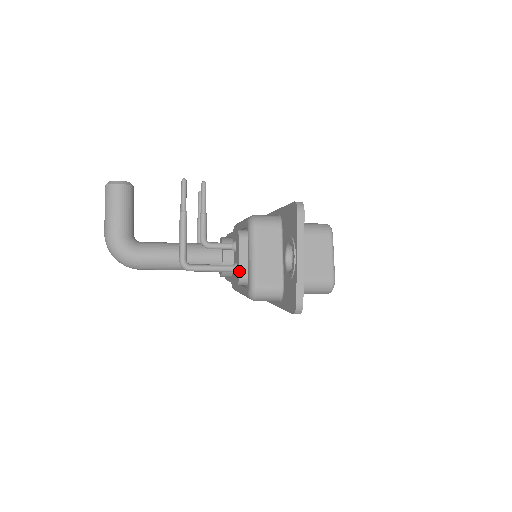
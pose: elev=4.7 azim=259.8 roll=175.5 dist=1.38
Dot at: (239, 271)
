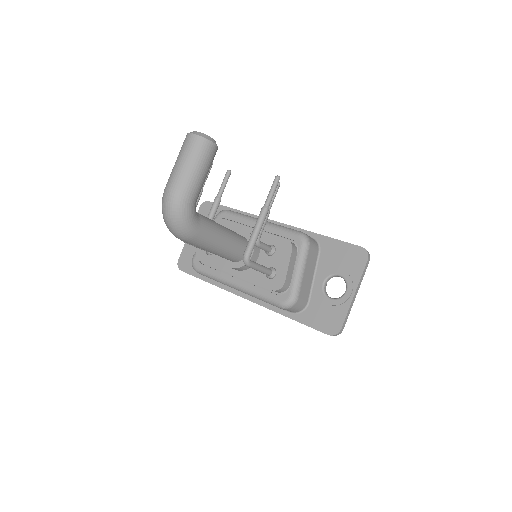
Dot at: (285, 281)
